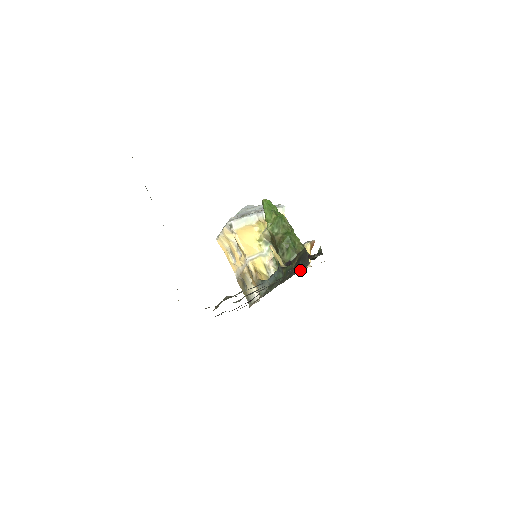
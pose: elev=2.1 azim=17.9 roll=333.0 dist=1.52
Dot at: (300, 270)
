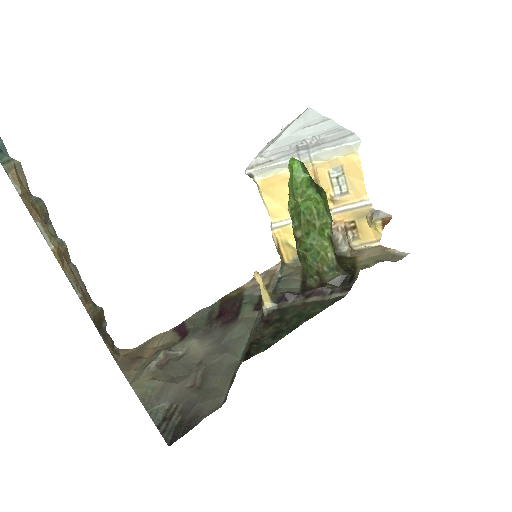
Dot at: (232, 381)
